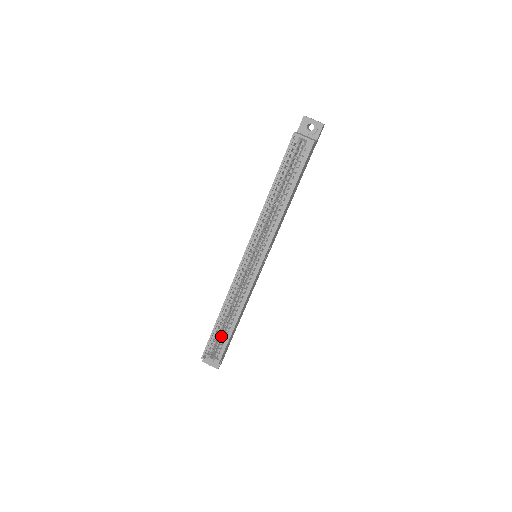
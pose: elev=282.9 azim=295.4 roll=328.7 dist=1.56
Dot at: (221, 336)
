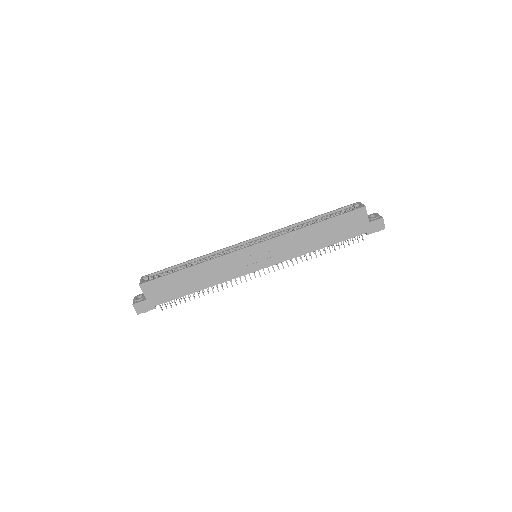
Dot at: occluded
